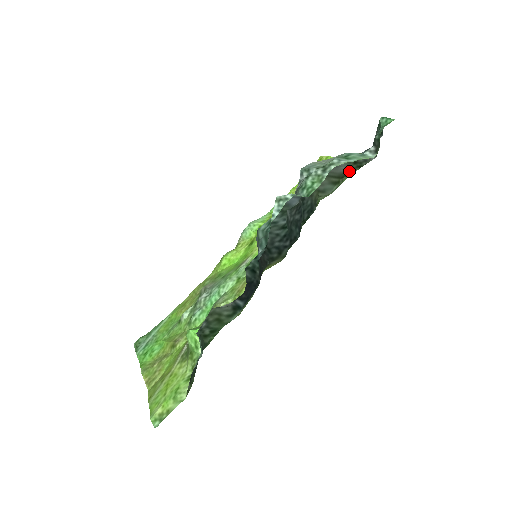
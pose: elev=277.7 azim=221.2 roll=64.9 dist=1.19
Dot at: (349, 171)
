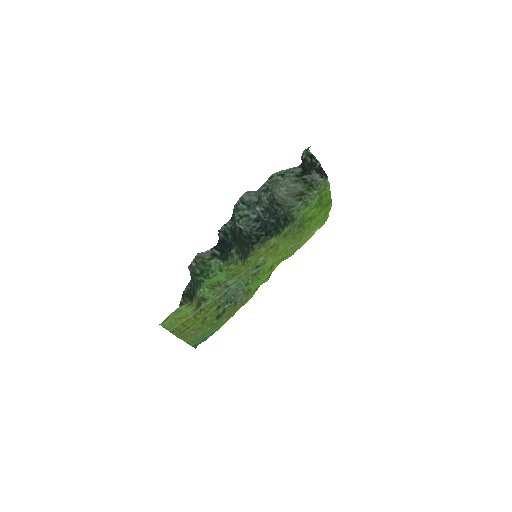
Dot at: (305, 190)
